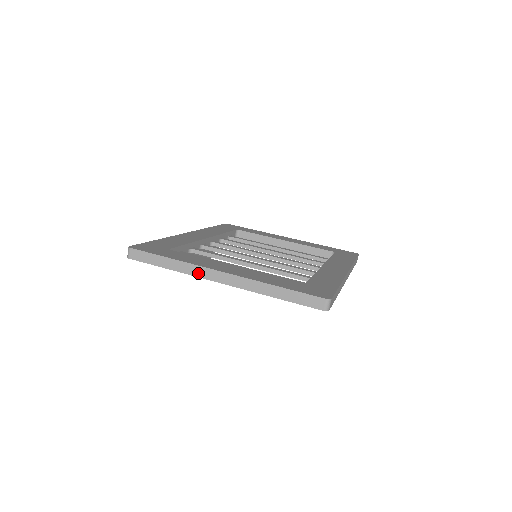
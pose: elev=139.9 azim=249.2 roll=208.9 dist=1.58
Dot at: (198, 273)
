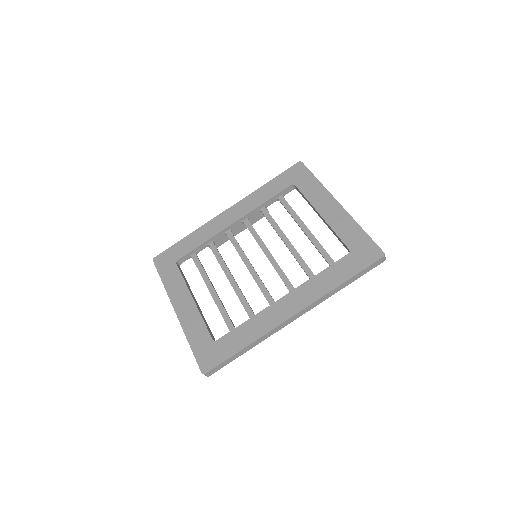
Dot at: occluded
